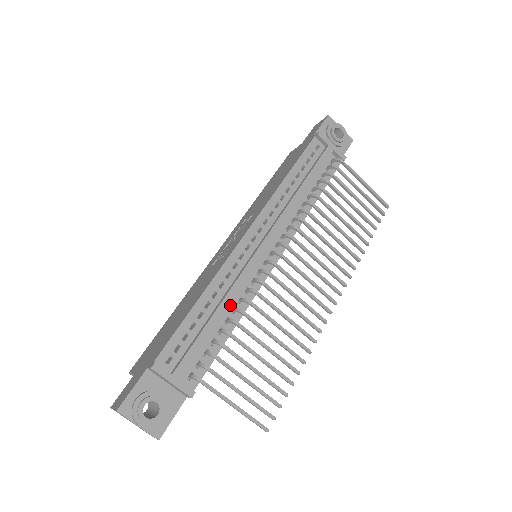
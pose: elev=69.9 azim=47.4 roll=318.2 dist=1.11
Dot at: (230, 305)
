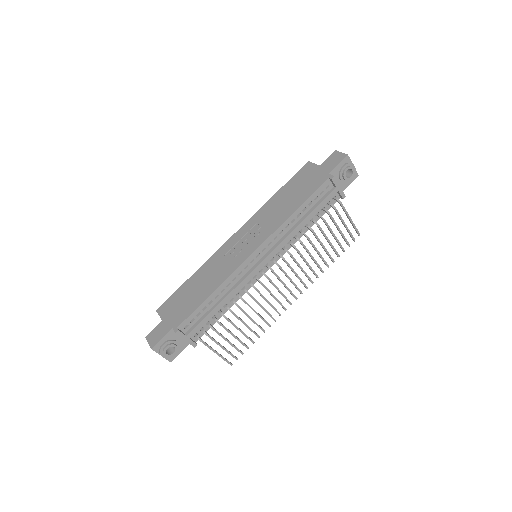
Dot at: (230, 296)
